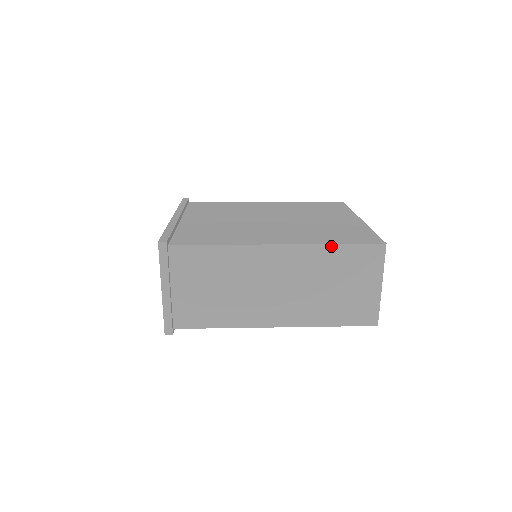
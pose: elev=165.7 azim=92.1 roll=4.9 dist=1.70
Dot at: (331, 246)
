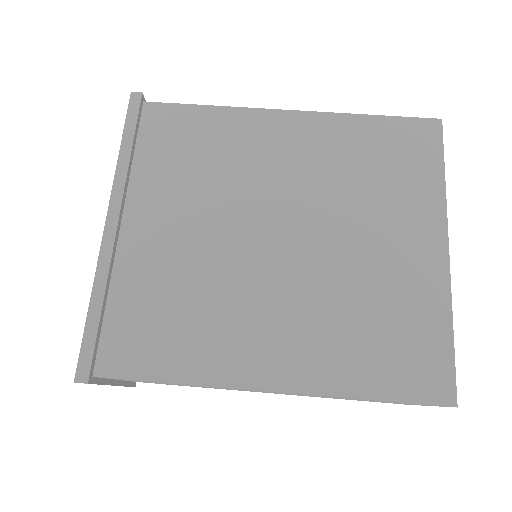
Dot at: (361, 399)
